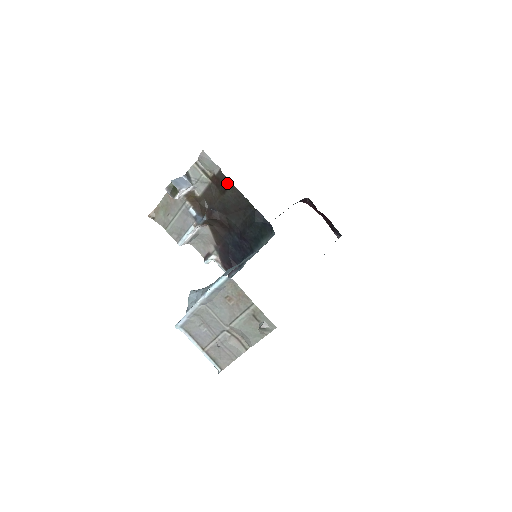
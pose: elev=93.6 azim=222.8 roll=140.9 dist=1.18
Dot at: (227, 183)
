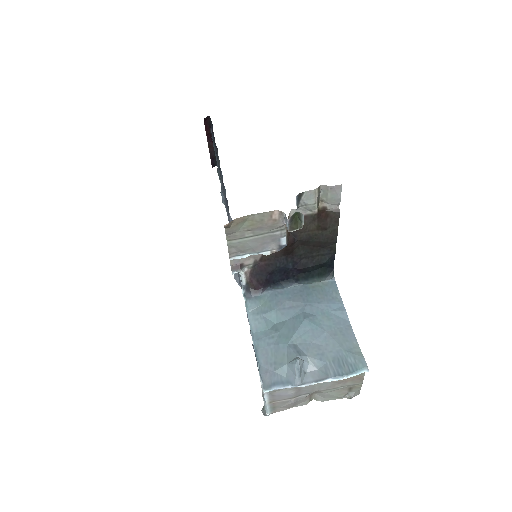
Dot at: (334, 224)
